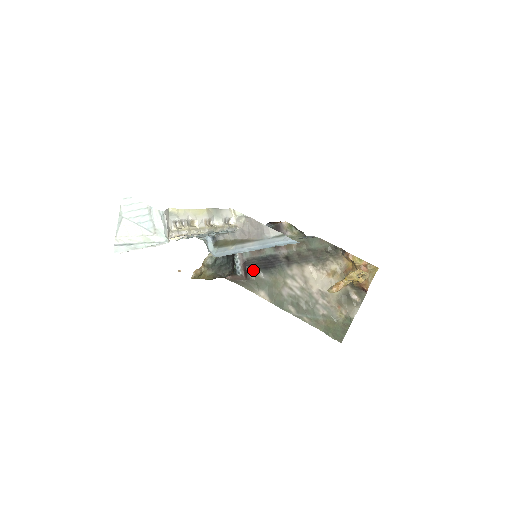
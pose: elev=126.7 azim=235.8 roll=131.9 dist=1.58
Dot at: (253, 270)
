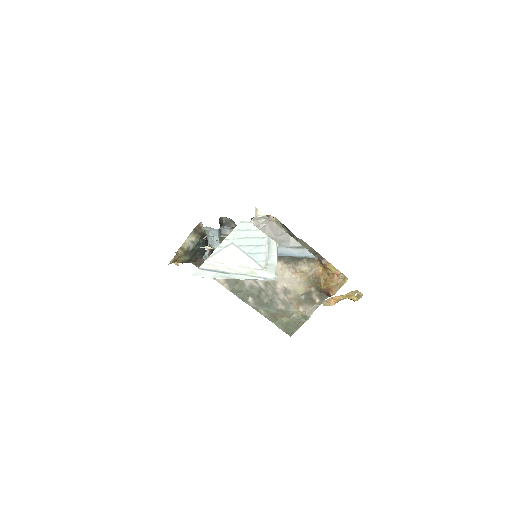
Dot at: occluded
